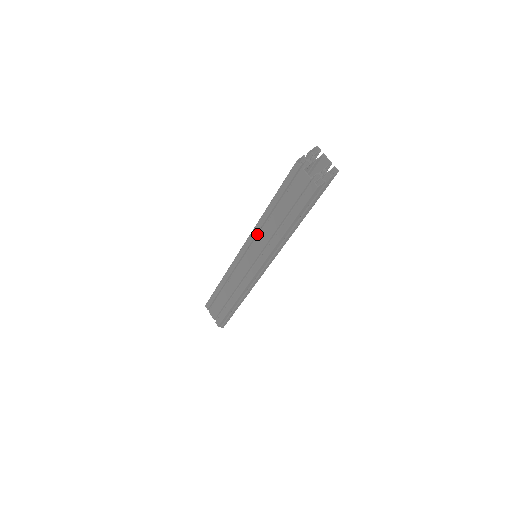
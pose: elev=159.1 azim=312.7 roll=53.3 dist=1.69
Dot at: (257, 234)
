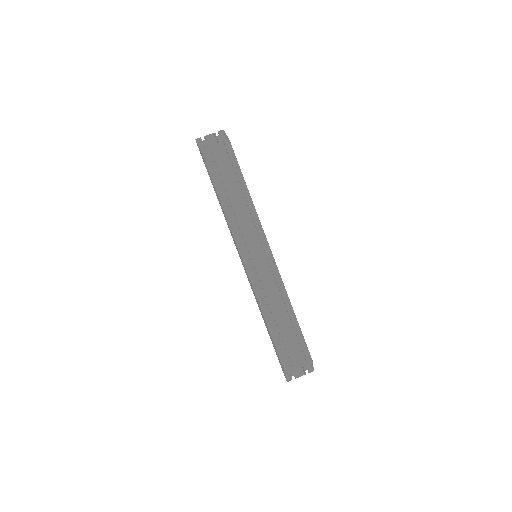
Dot at: (238, 237)
